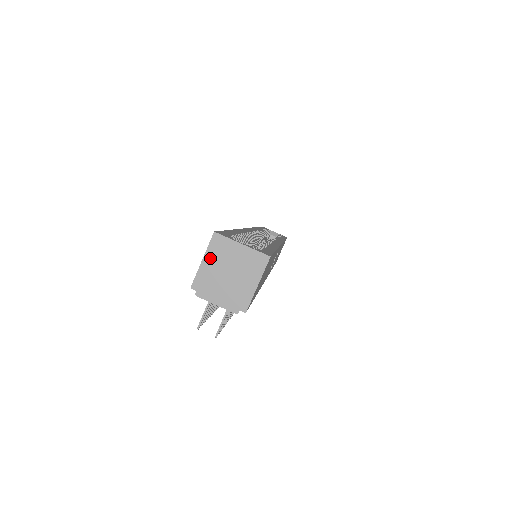
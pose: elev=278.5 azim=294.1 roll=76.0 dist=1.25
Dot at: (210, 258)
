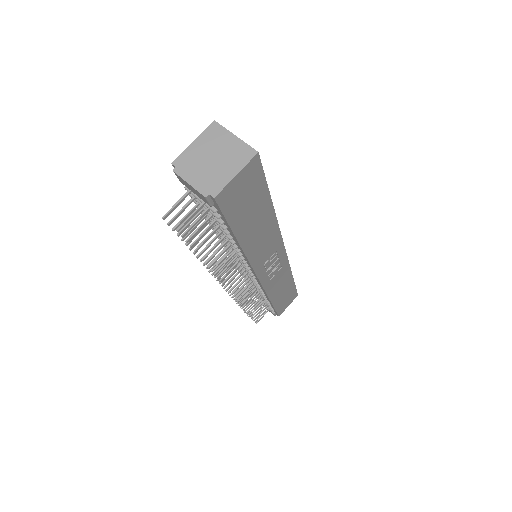
Dot at: (201, 141)
